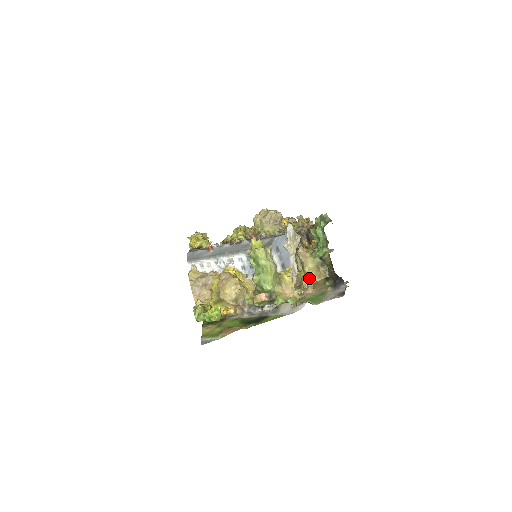
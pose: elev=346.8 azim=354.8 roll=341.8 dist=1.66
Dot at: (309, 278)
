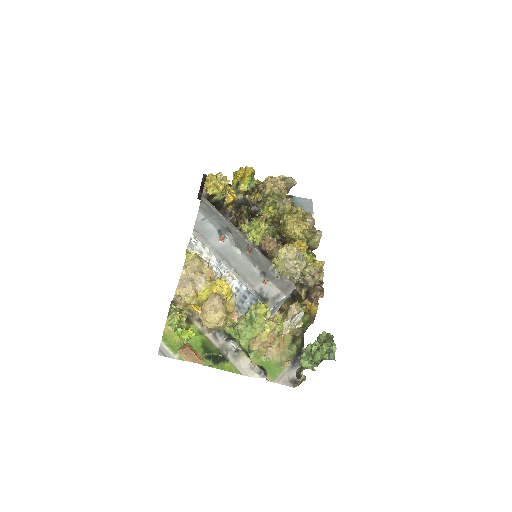
Dot at: (282, 330)
